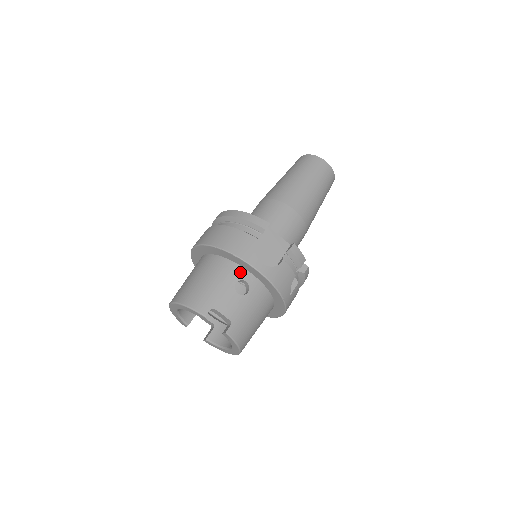
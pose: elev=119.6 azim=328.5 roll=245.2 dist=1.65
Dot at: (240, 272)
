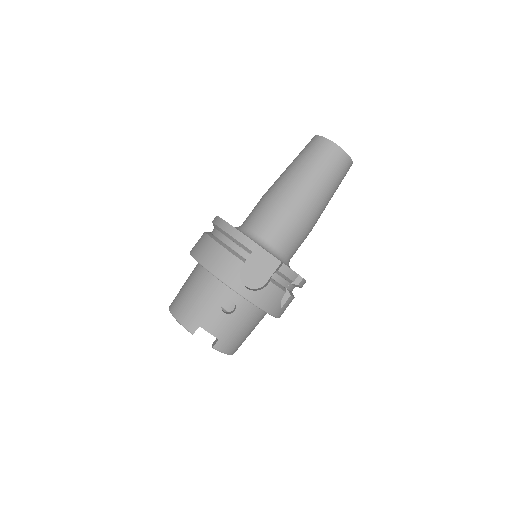
Dot at: (227, 292)
